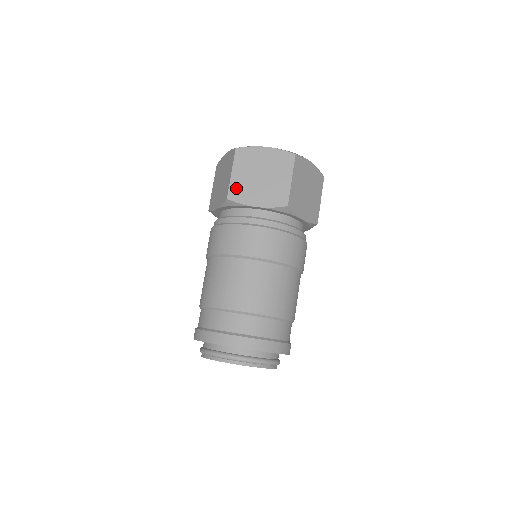
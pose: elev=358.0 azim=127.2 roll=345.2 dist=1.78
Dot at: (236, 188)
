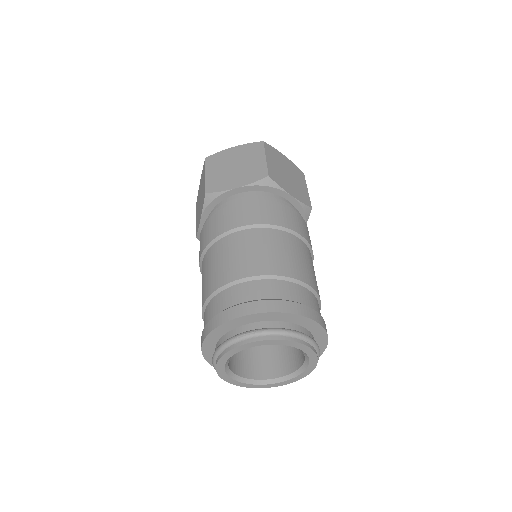
Dot at: (273, 172)
